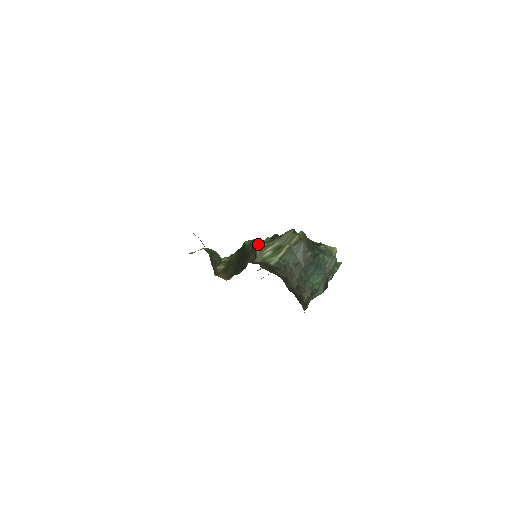
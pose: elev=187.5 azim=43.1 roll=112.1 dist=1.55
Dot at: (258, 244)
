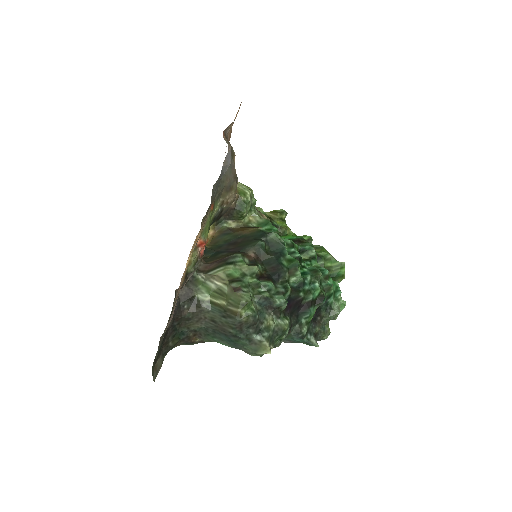
Dot at: (228, 265)
